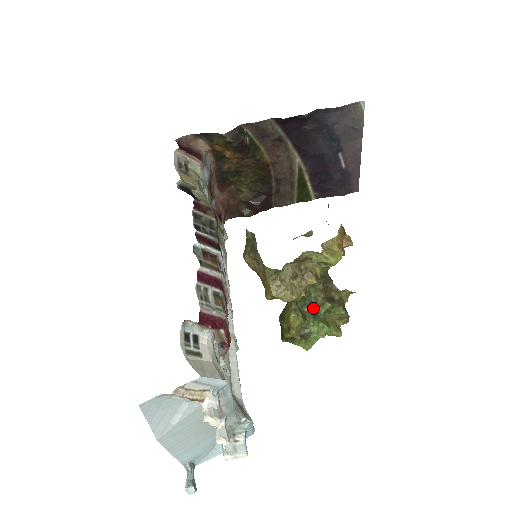
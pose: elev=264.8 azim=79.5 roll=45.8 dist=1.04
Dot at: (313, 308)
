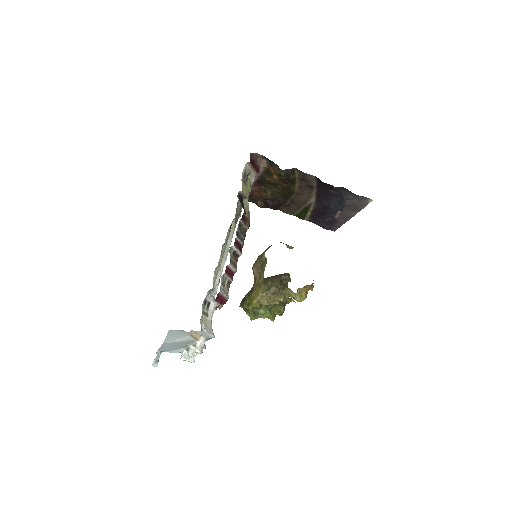
Dot at: occluded
